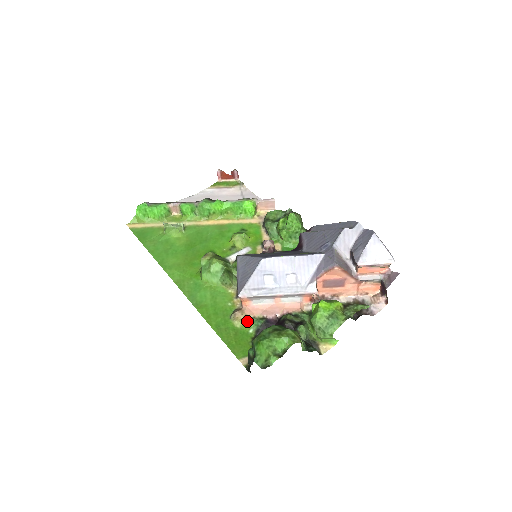
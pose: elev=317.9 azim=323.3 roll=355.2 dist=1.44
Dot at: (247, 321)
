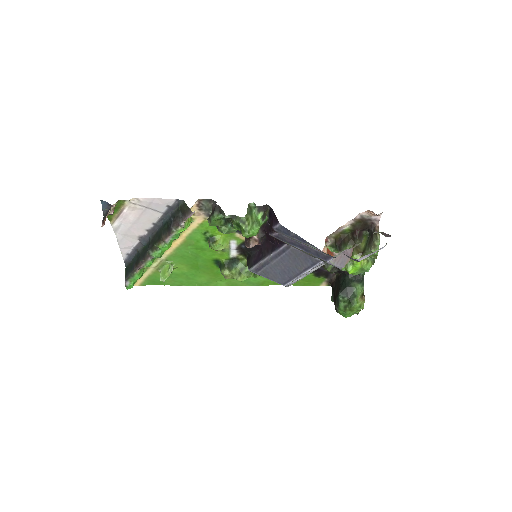
Dot at: occluded
